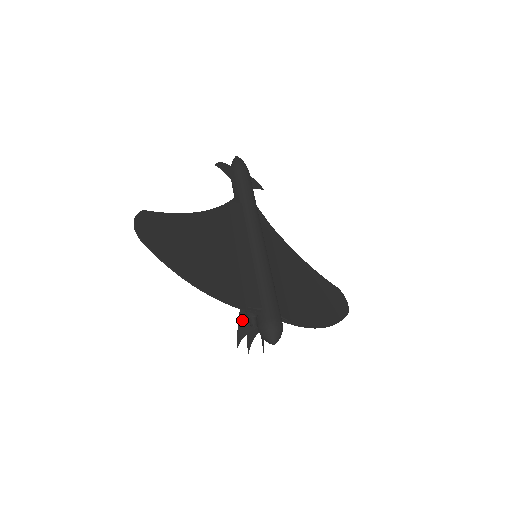
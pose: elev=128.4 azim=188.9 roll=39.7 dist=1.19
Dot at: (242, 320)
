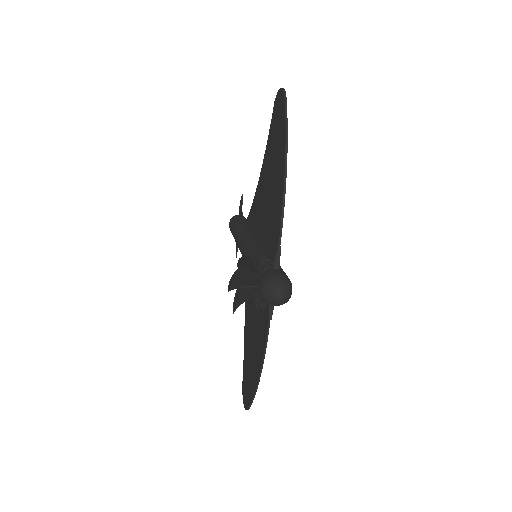
Dot at: (244, 262)
